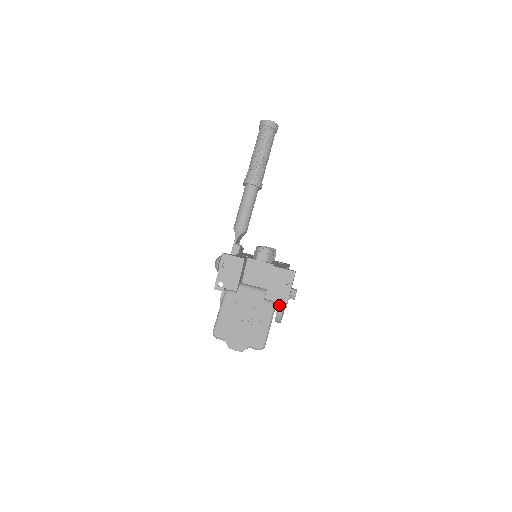
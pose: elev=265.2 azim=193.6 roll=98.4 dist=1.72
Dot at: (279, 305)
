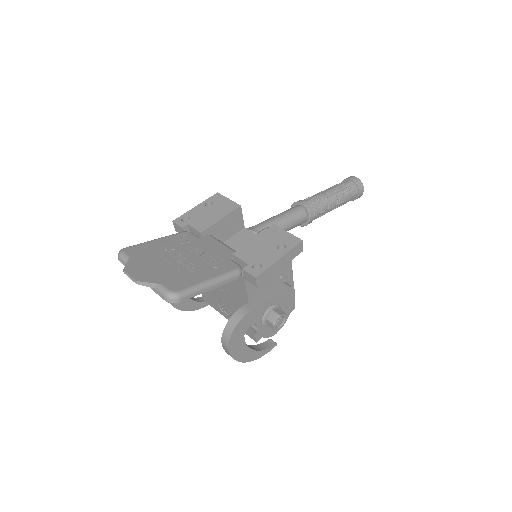
Dot at: (248, 269)
